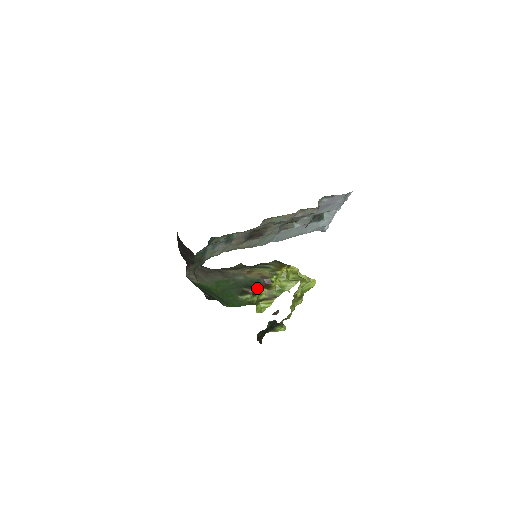
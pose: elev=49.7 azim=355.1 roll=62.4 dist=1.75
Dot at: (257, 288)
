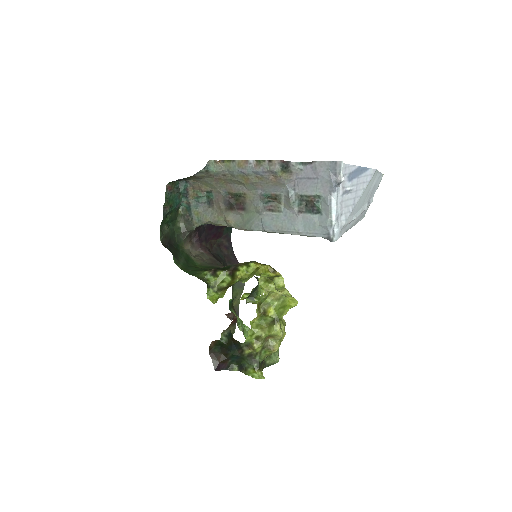
Dot at: (220, 269)
